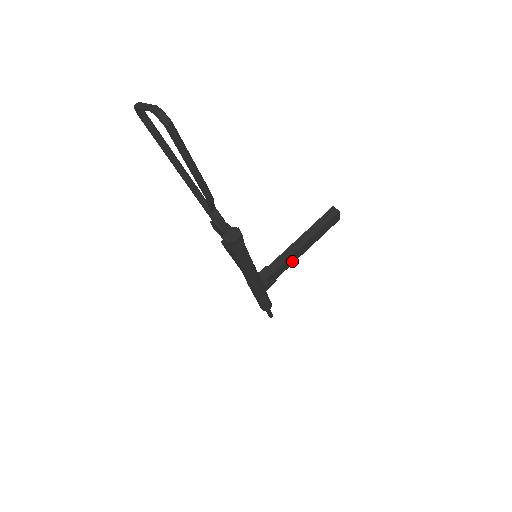
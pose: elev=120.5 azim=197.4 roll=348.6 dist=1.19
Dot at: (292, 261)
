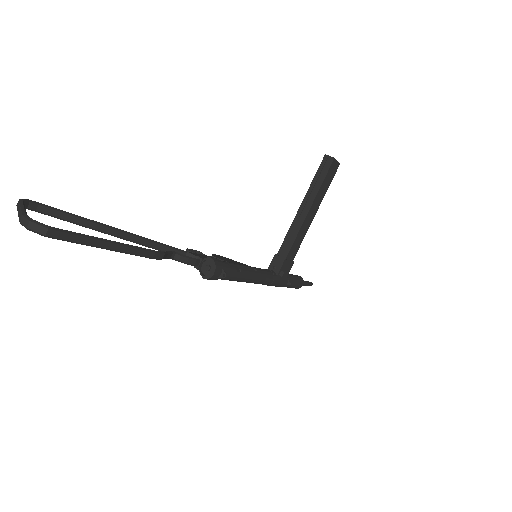
Dot at: (302, 235)
